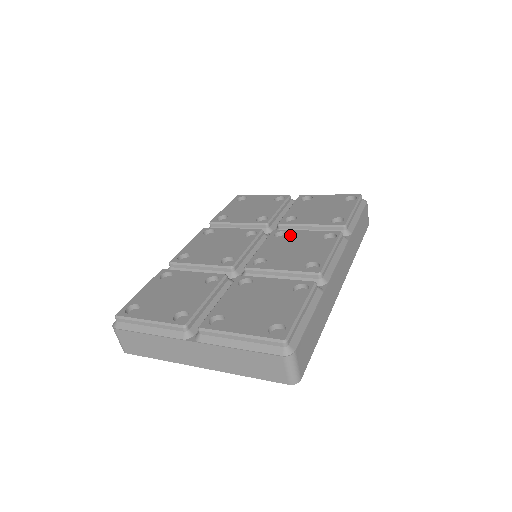
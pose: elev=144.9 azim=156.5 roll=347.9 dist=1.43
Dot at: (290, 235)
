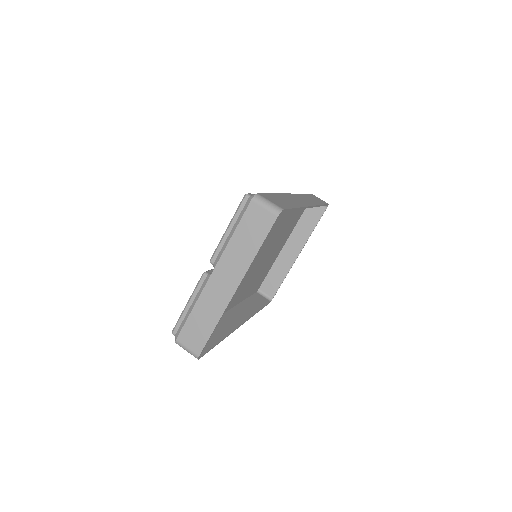
Dot at: occluded
